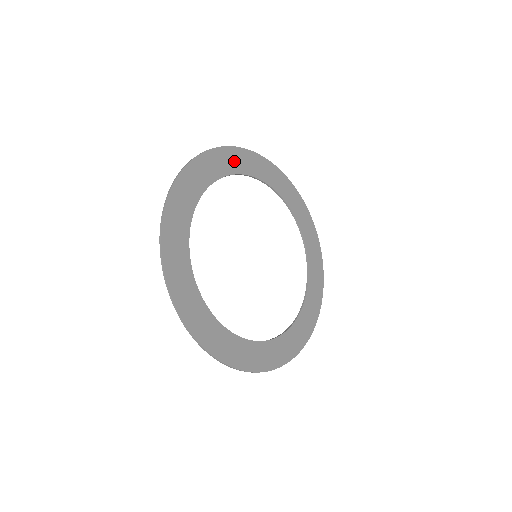
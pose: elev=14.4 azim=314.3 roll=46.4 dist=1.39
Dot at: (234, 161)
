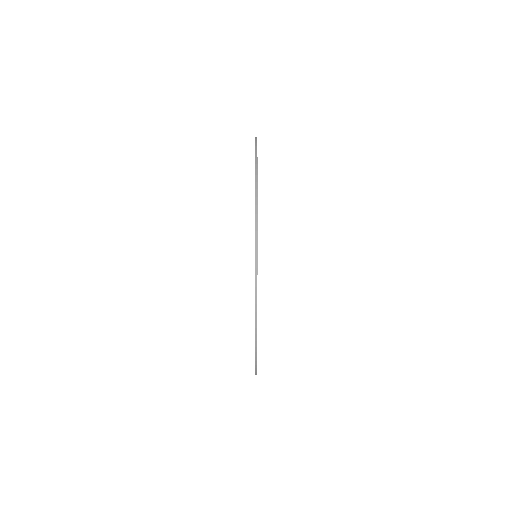
Dot at: occluded
